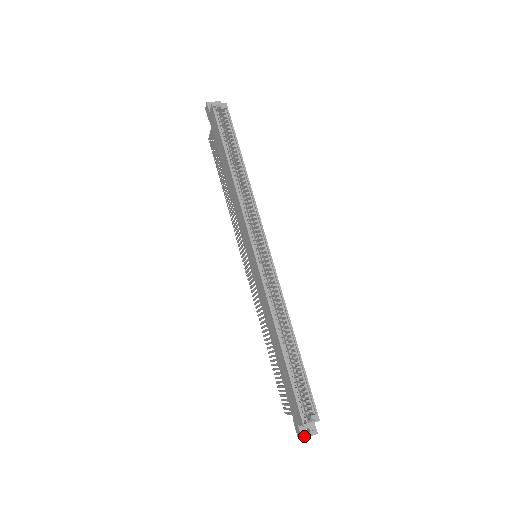
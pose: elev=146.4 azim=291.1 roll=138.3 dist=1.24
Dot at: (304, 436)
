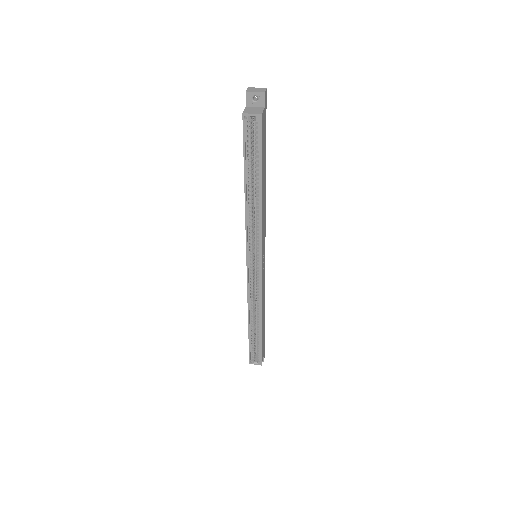
Dot at: occluded
